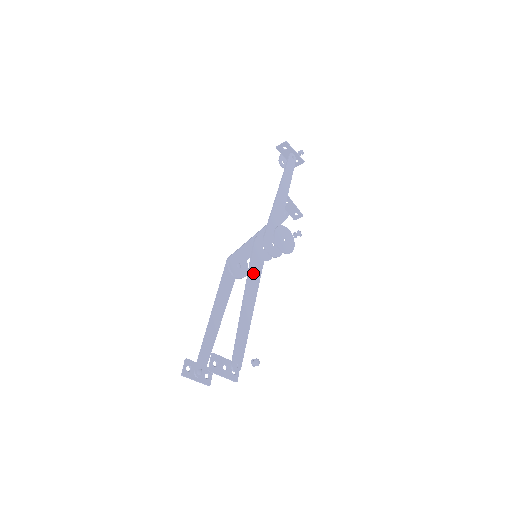
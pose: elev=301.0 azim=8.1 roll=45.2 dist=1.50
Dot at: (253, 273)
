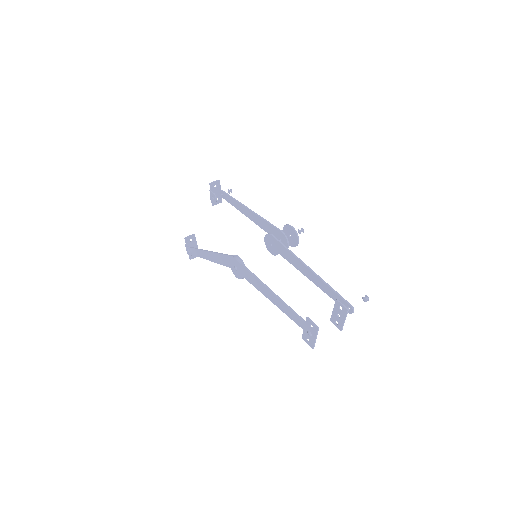
Dot at: (292, 256)
